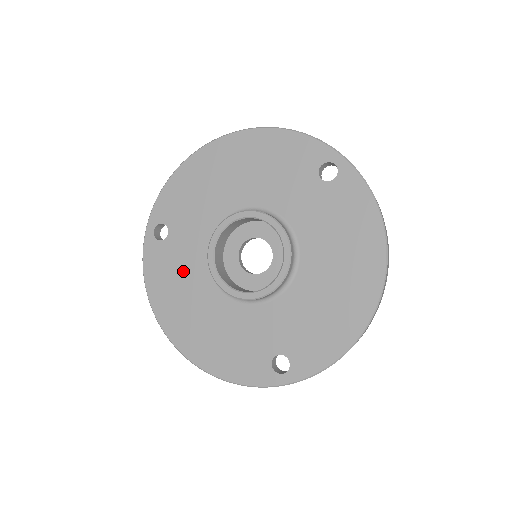
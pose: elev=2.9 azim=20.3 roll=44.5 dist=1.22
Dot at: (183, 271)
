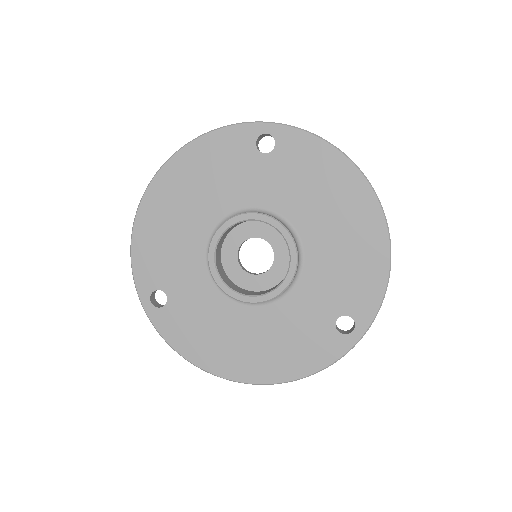
Dot at: (204, 316)
